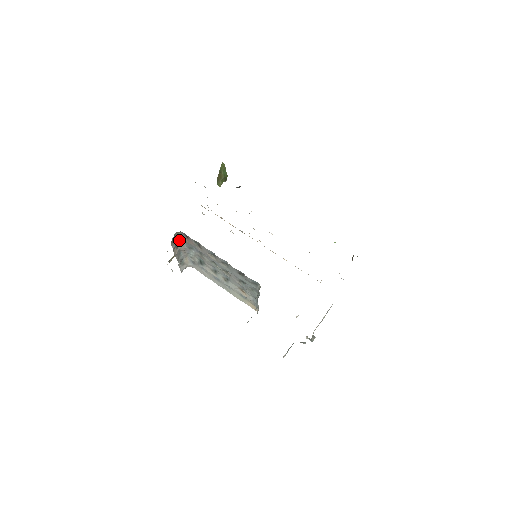
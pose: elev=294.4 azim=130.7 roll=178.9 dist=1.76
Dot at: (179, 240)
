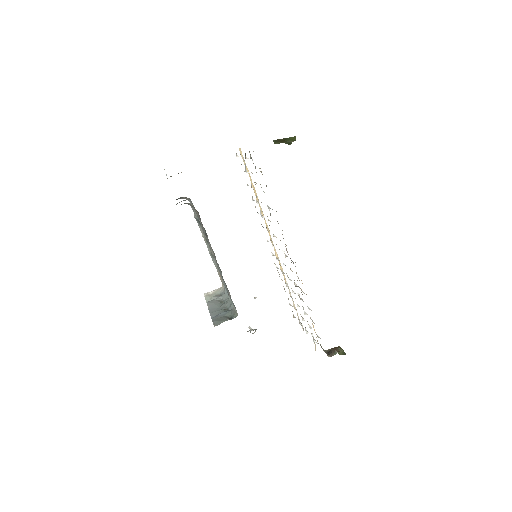
Dot at: occluded
